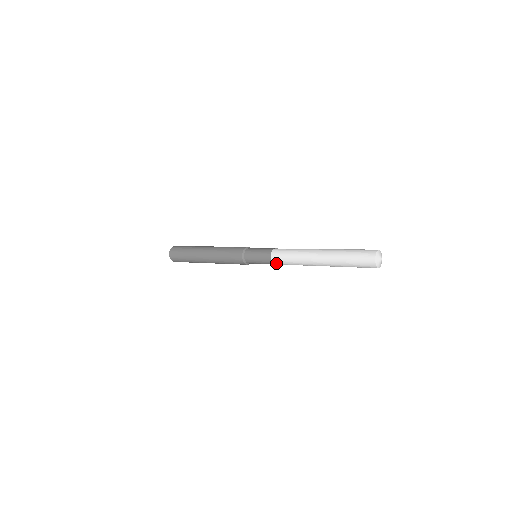
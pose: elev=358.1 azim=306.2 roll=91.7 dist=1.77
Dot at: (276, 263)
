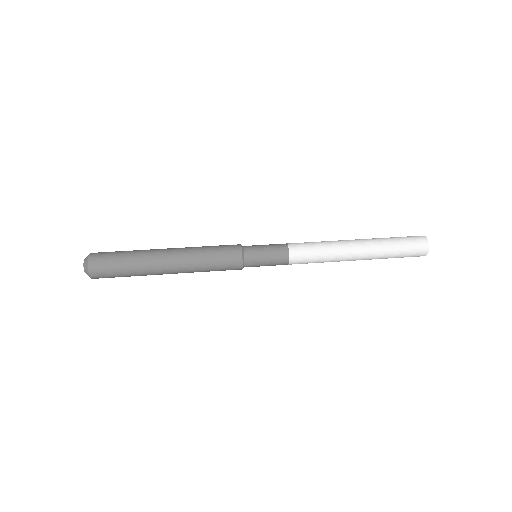
Dot at: occluded
